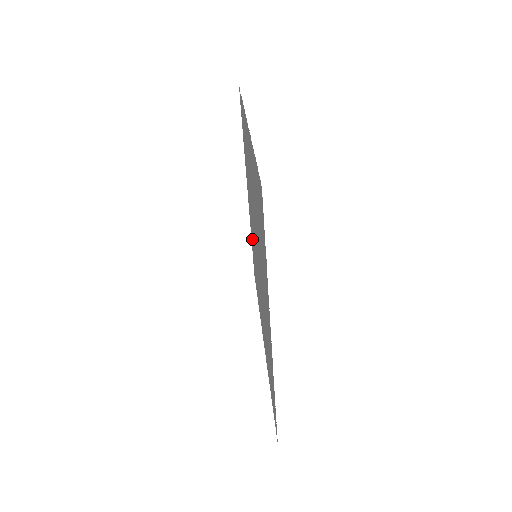
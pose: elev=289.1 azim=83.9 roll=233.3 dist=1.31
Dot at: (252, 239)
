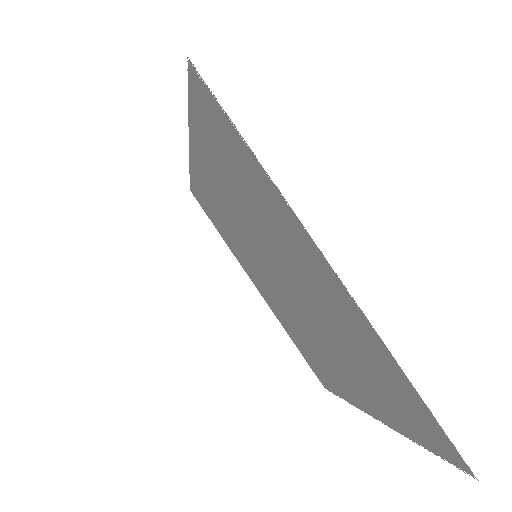
Dot at: (211, 198)
